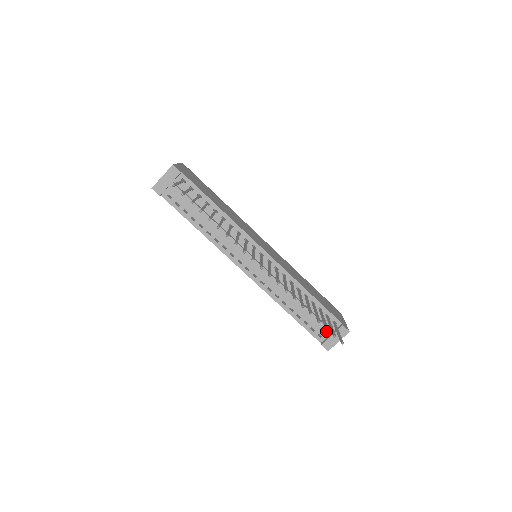
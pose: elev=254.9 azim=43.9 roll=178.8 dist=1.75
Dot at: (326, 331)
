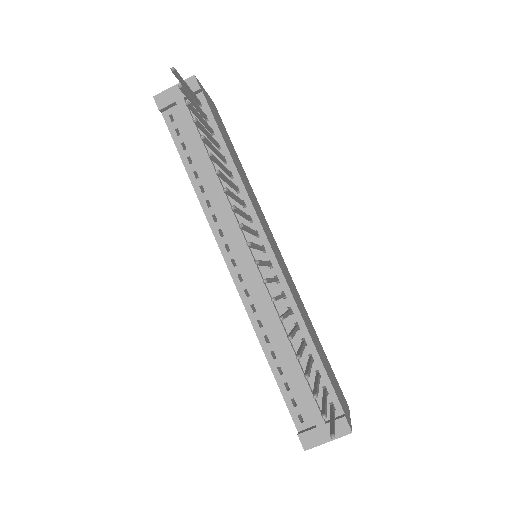
Dot at: (314, 414)
